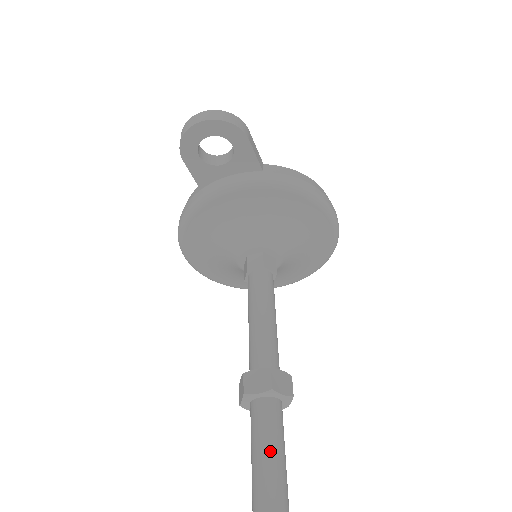
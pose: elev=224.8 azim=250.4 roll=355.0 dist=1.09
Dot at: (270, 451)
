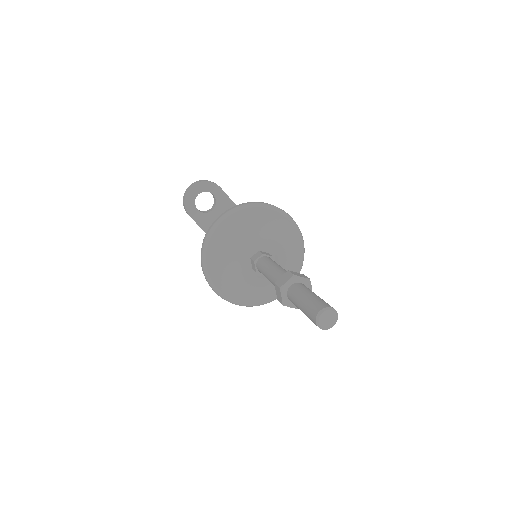
Dot at: (308, 294)
